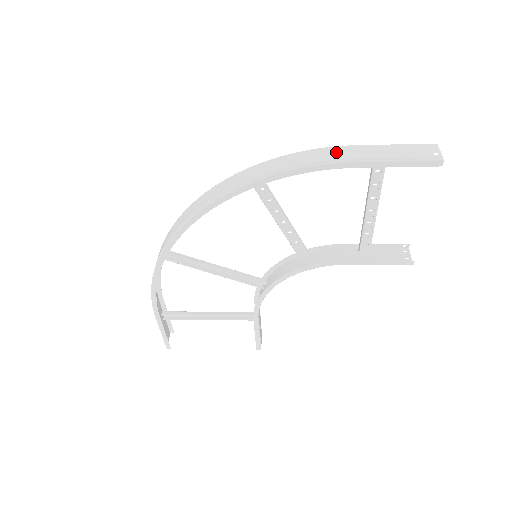
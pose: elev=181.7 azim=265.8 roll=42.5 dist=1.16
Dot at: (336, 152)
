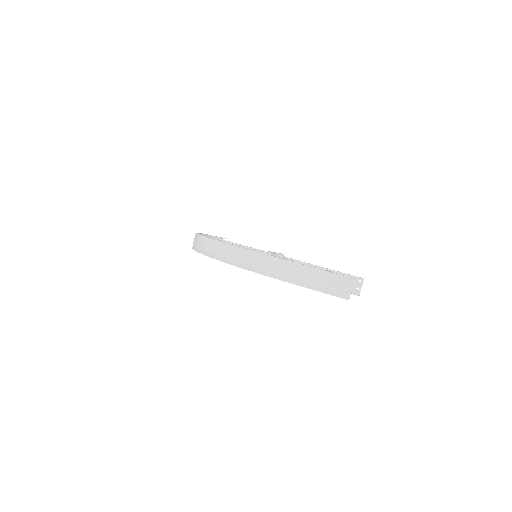
Dot at: (281, 267)
